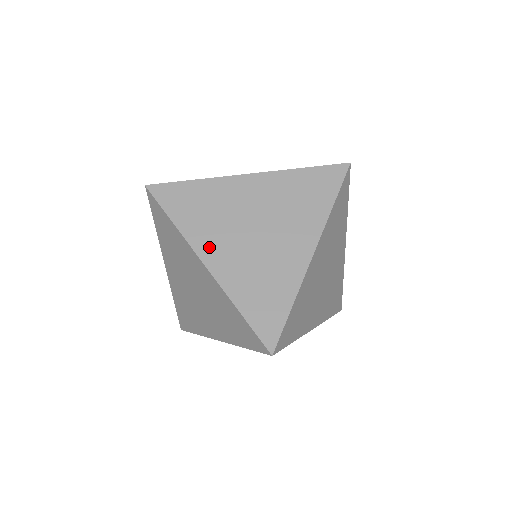
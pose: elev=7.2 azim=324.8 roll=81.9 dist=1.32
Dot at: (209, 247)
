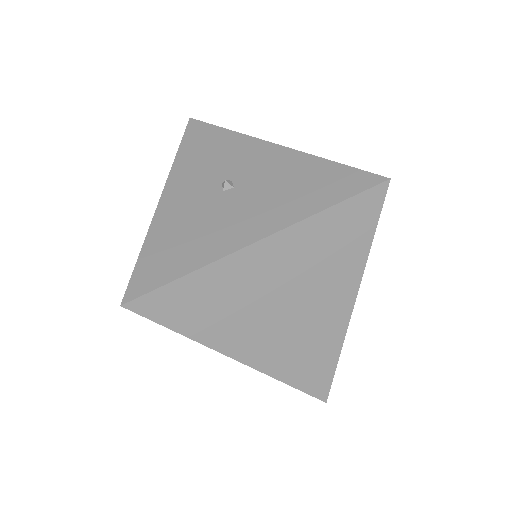
Dot at: (236, 343)
